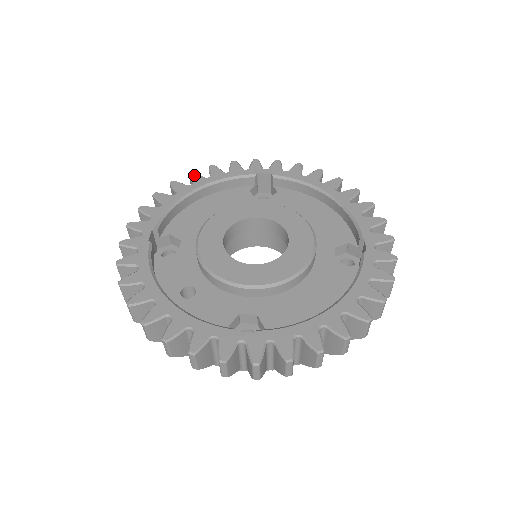
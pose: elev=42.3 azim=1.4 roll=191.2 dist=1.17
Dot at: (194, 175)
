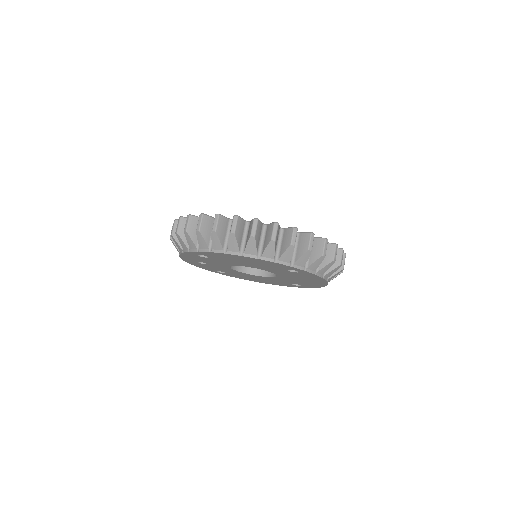
Dot at: occluded
